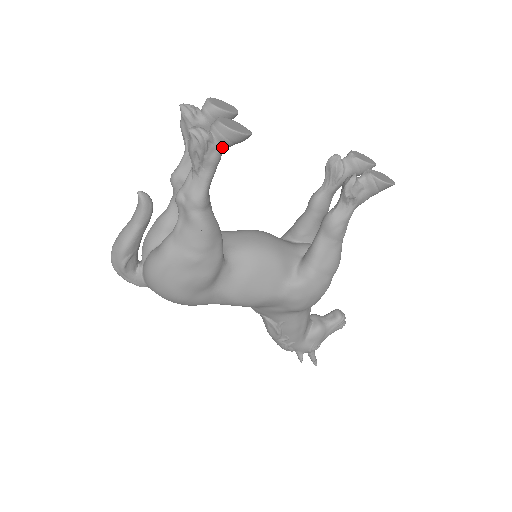
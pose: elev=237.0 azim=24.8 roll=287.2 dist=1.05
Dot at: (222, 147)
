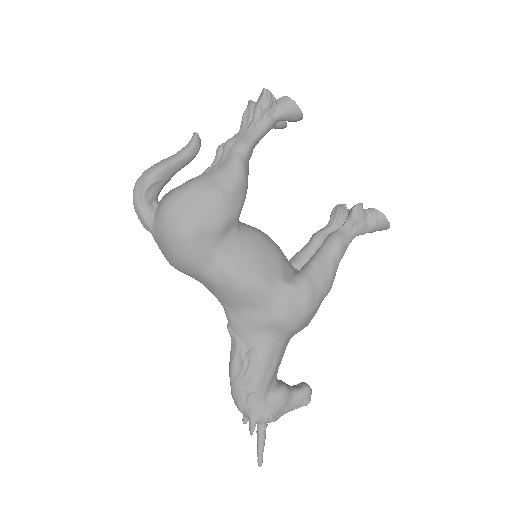
Dot at: (280, 114)
